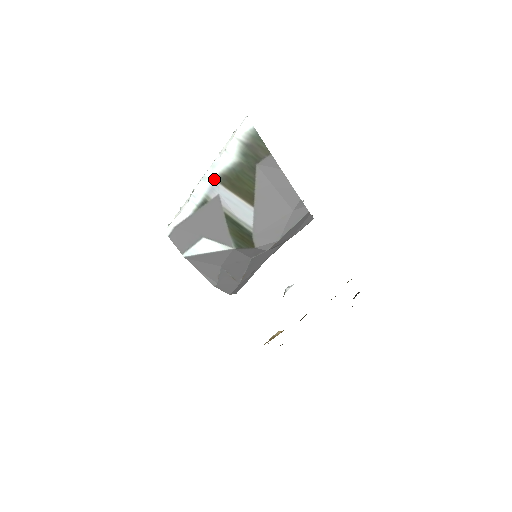
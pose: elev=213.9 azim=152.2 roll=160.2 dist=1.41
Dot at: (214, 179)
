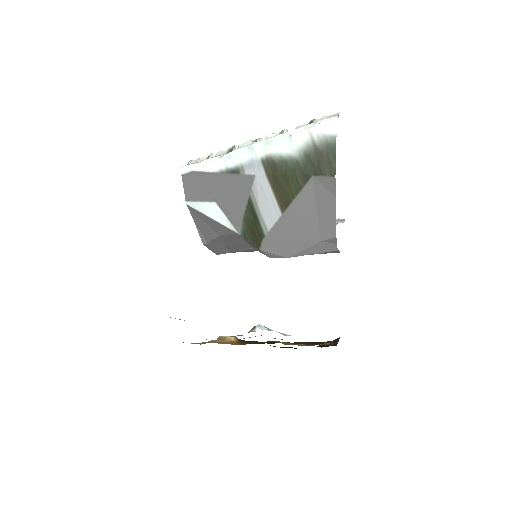
Dot at: (260, 156)
